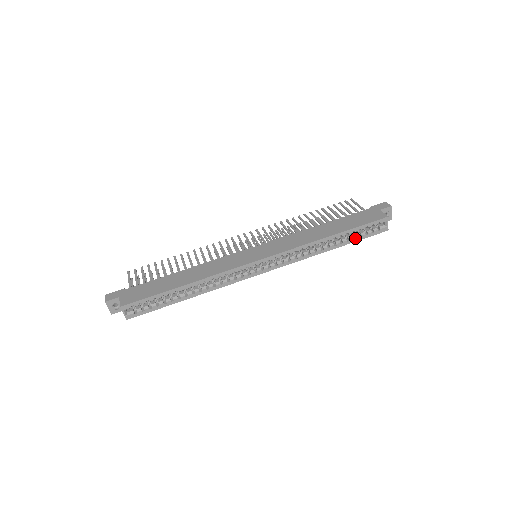
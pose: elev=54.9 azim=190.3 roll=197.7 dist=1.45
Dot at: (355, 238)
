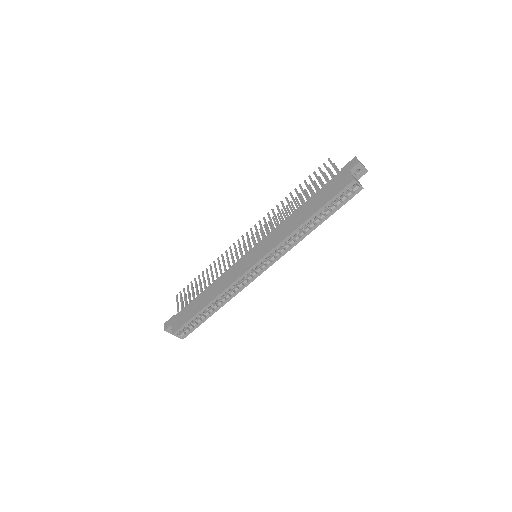
Dot at: (332, 210)
